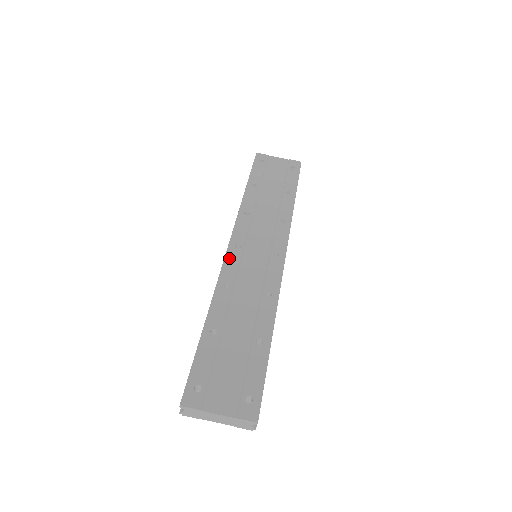
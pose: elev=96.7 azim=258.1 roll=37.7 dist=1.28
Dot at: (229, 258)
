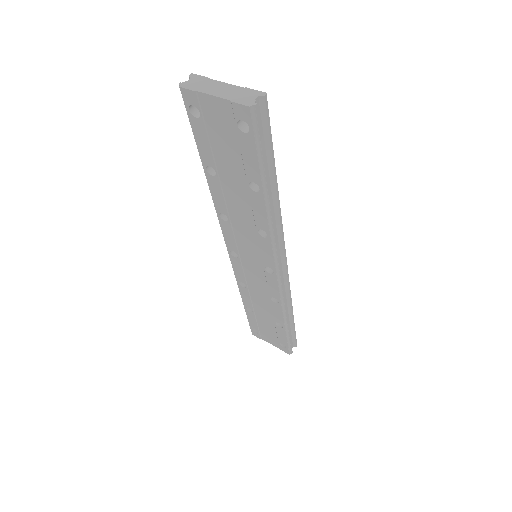
Dot at: occluded
